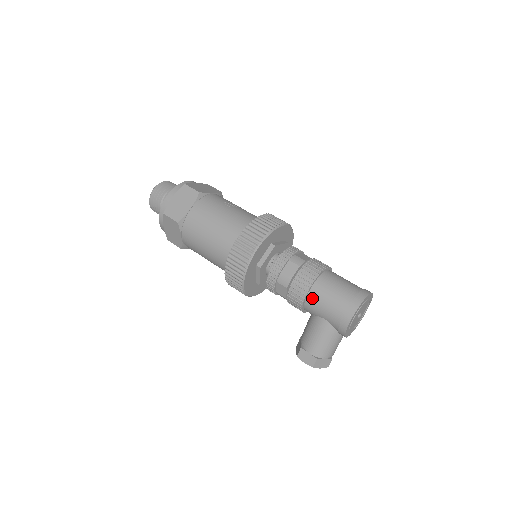
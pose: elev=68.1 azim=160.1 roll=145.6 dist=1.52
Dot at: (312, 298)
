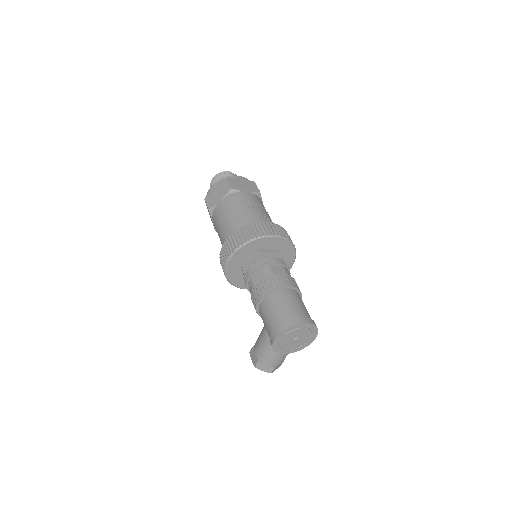
Dot at: (261, 308)
